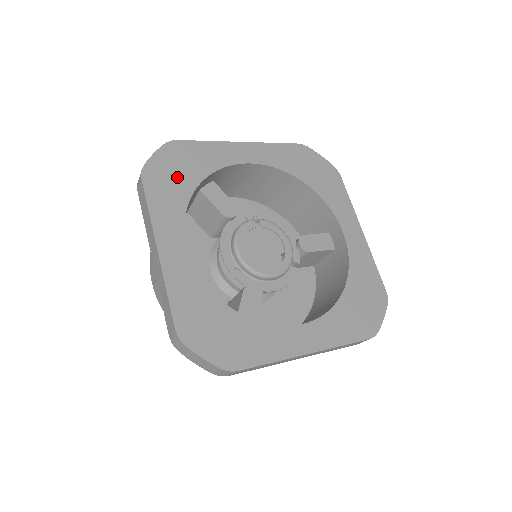
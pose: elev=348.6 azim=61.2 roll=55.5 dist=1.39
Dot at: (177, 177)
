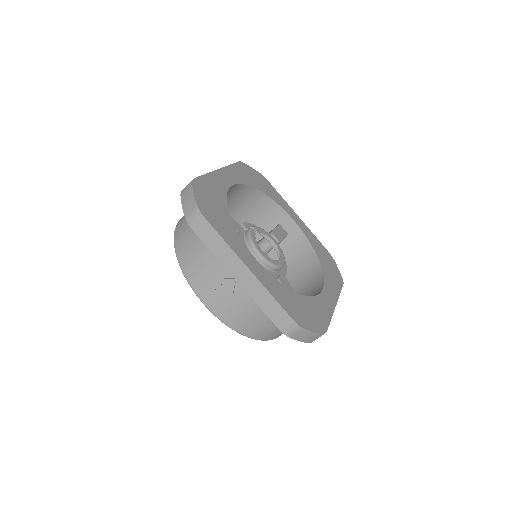
Dot at: (216, 209)
